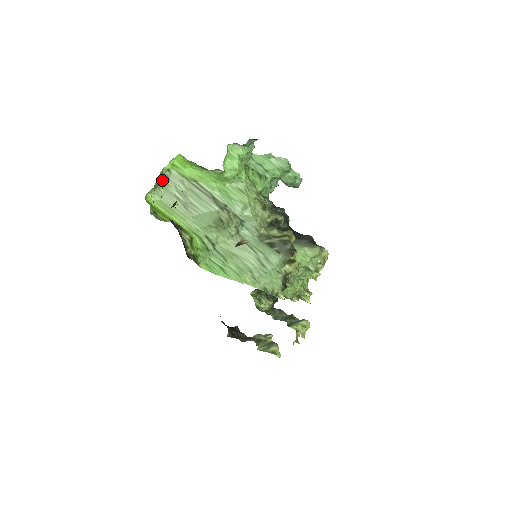
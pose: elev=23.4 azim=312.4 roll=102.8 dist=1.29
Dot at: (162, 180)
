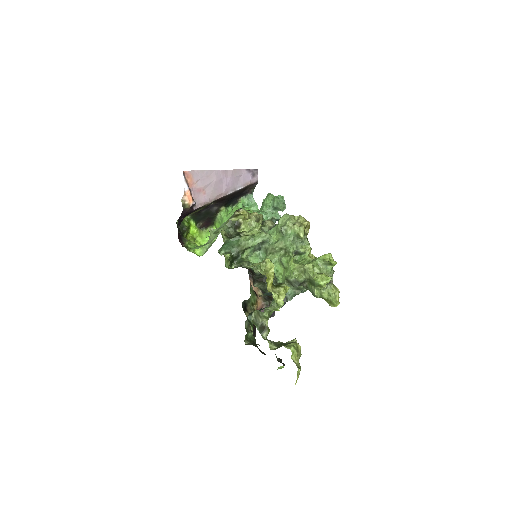
Dot at: (210, 246)
